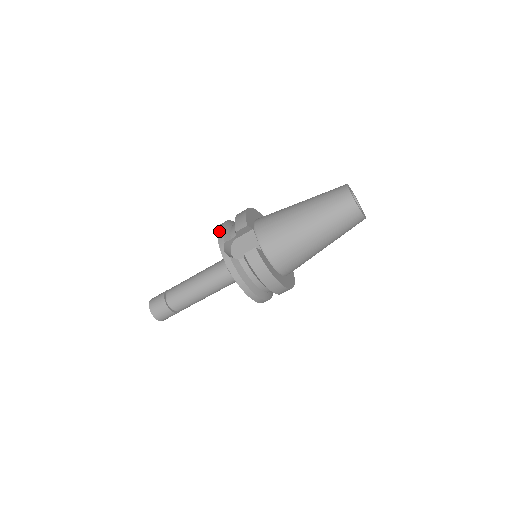
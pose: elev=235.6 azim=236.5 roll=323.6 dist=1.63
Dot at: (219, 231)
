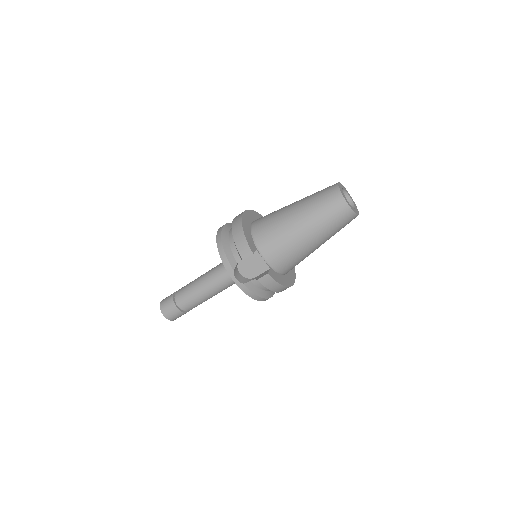
Dot at: (222, 257)
